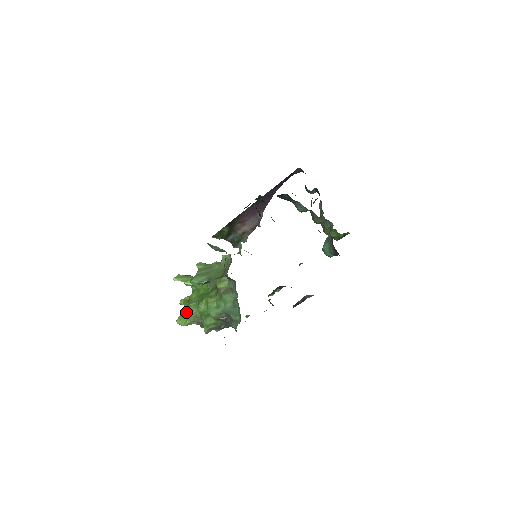
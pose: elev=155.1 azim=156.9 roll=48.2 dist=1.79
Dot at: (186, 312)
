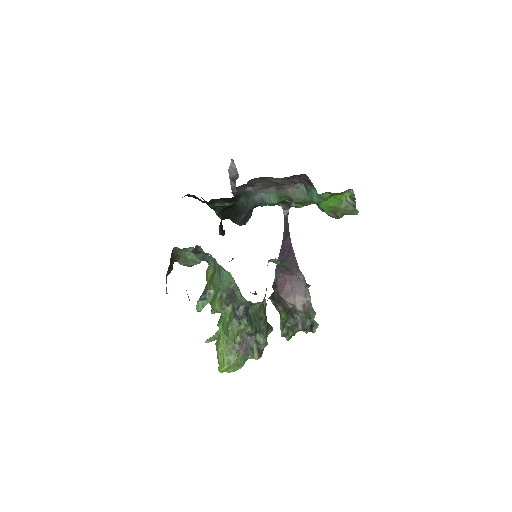
Dot at: (217, 349)
